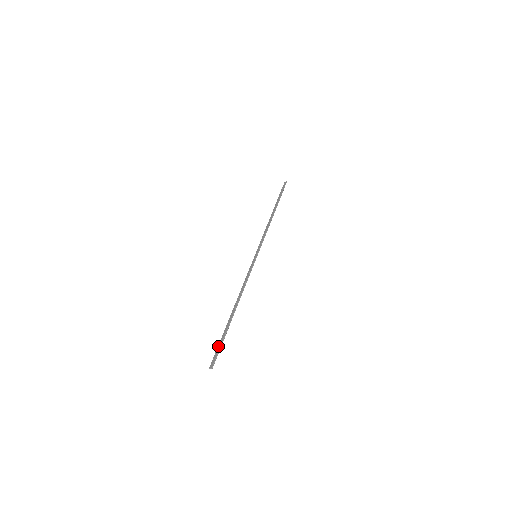
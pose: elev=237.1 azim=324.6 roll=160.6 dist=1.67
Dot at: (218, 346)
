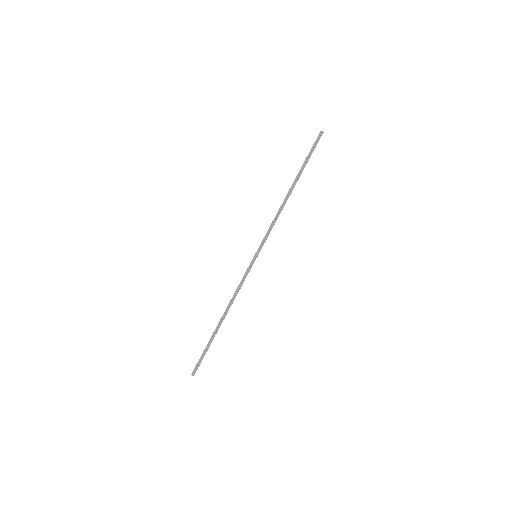
Dot at: (201, 356)
